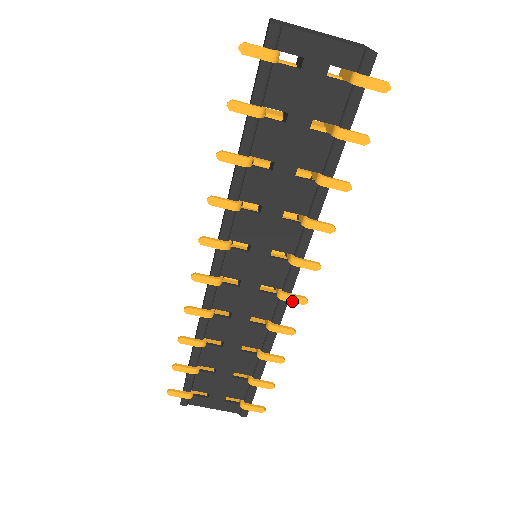
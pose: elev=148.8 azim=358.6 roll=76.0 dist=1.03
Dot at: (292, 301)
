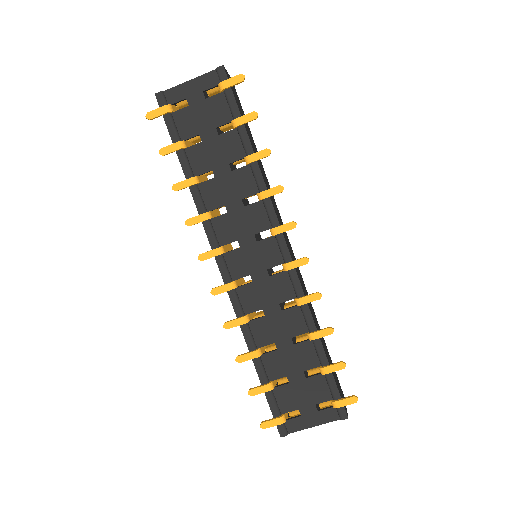
Dot at: (297, 266)
